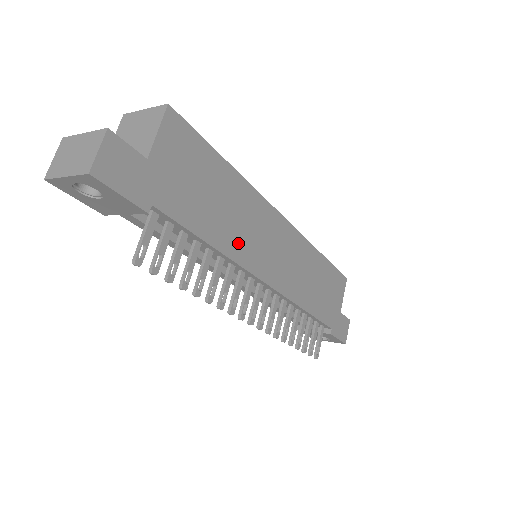
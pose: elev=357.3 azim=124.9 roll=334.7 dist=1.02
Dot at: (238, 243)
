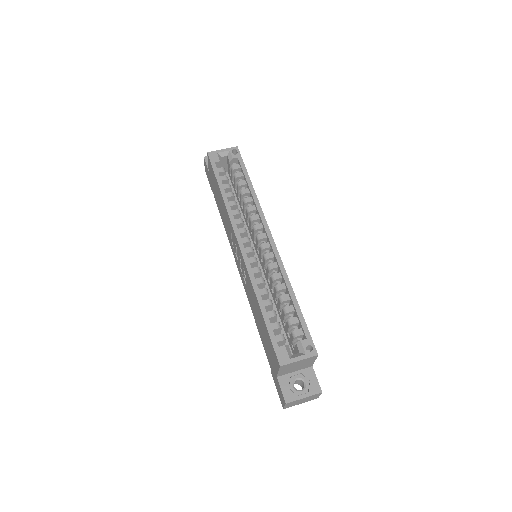
Dot at: occluded
